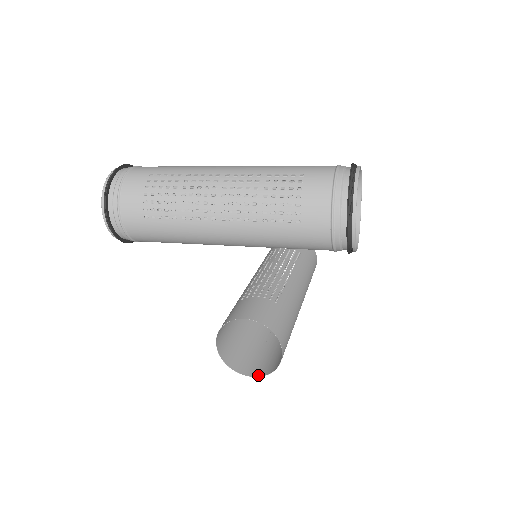
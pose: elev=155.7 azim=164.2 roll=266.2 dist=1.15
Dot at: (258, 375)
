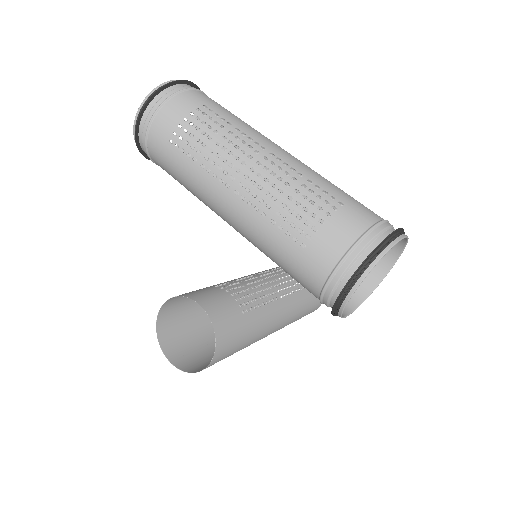
Dot at: (177, 365)
